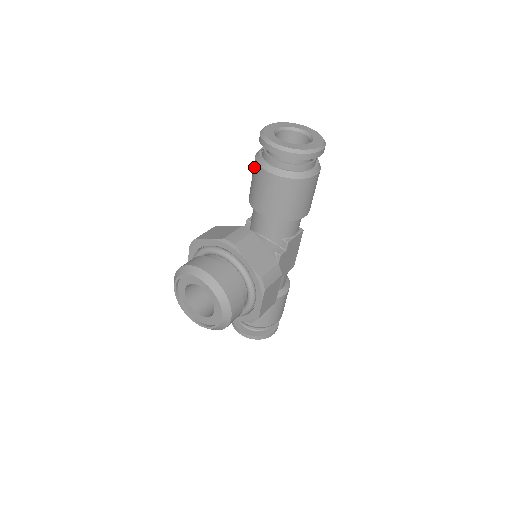
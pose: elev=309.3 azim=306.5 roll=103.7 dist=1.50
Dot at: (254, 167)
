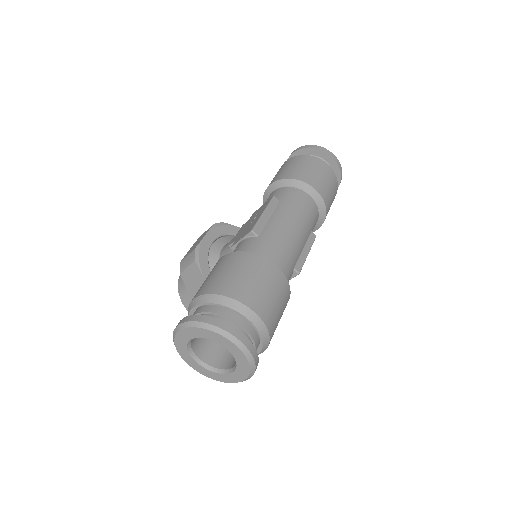
Dot at: occluded
